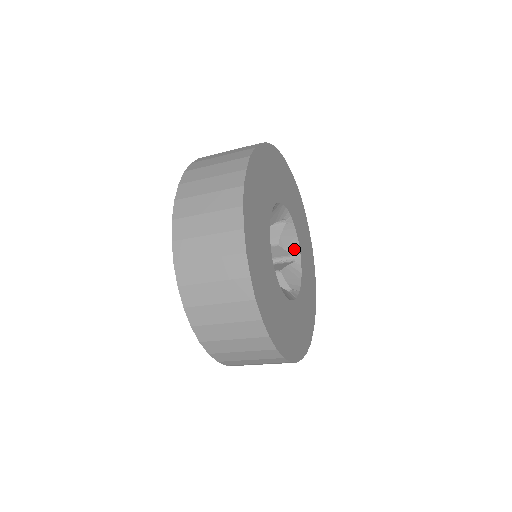
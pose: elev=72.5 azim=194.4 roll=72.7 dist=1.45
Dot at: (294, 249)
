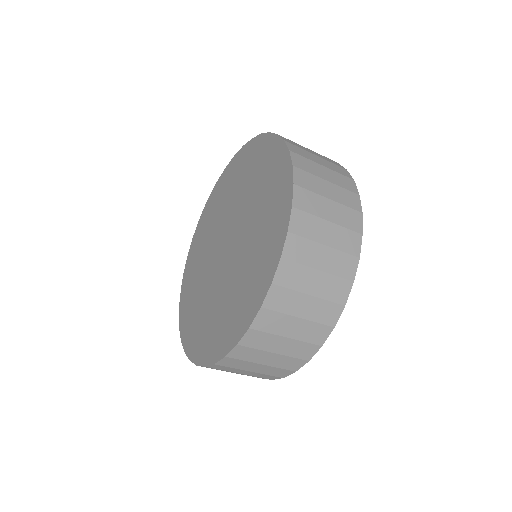
Dot at: occluded
